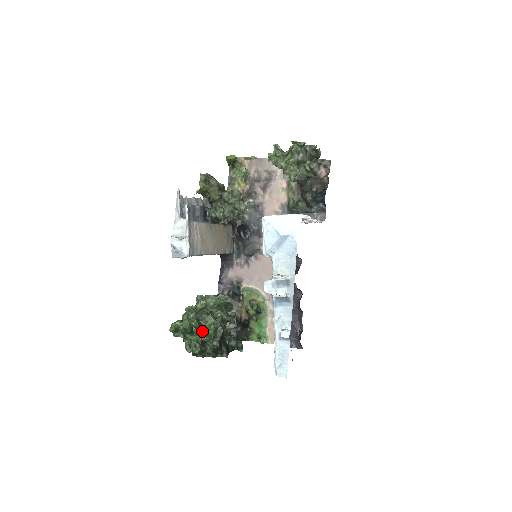
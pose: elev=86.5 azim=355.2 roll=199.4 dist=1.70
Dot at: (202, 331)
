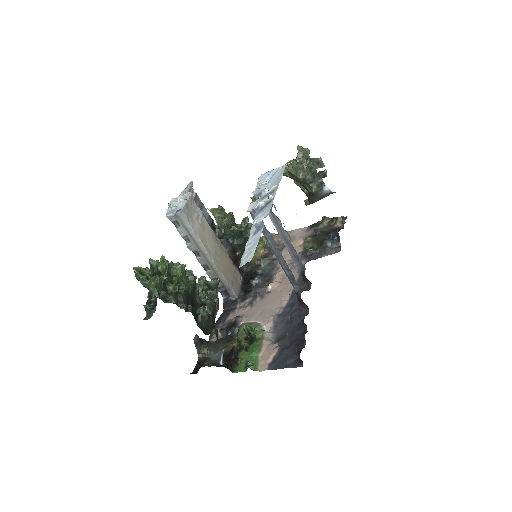
Dot at: (170, 281)
